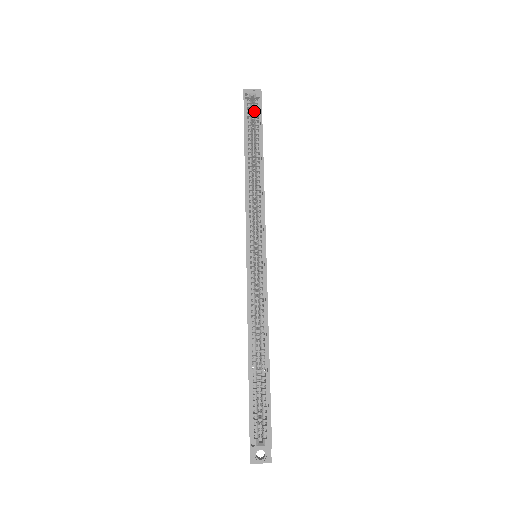
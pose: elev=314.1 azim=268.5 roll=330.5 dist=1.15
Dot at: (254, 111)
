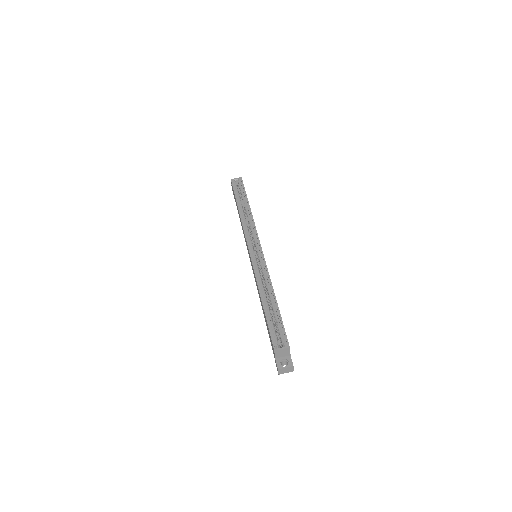
Dot at: (239, 187)
